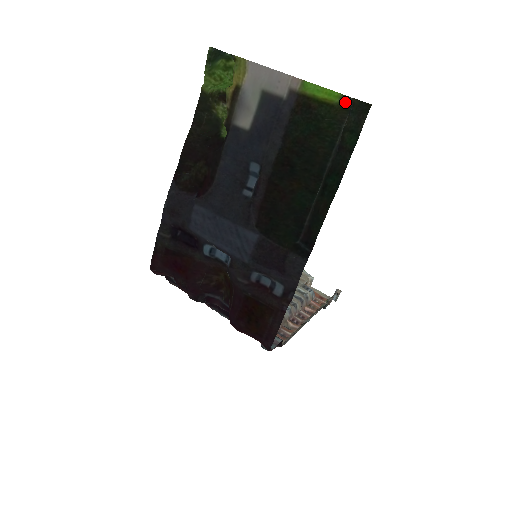
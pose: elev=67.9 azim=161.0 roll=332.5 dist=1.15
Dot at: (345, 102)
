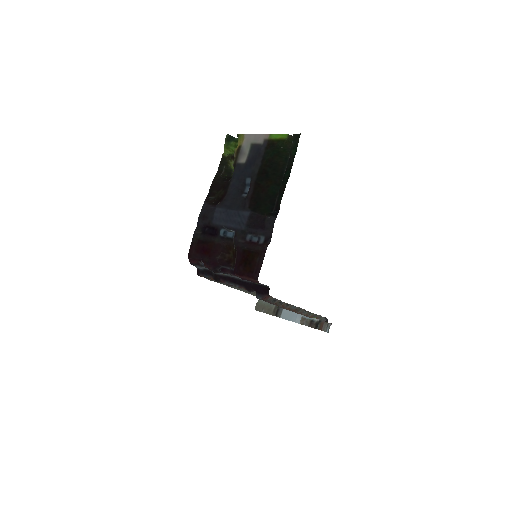
Dot at: (290, 138)
